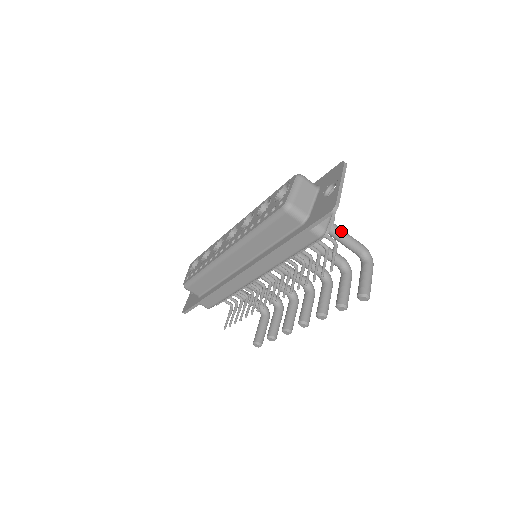
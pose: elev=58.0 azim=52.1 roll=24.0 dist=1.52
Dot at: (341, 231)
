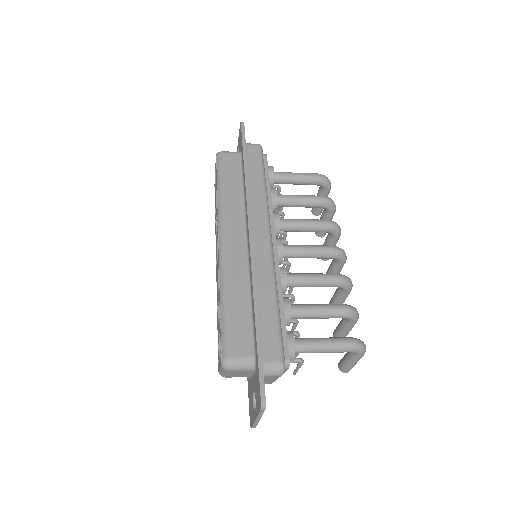
Dot at: occluded
